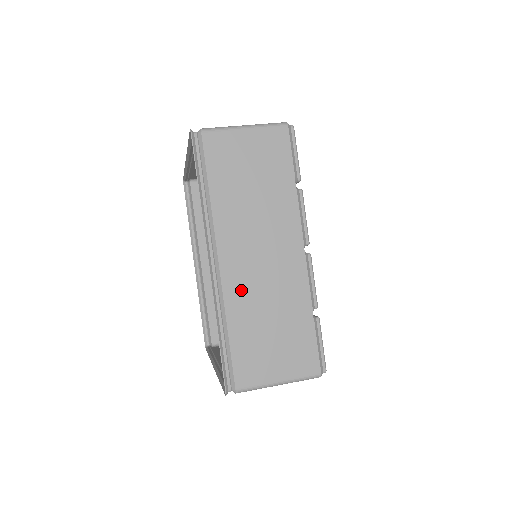
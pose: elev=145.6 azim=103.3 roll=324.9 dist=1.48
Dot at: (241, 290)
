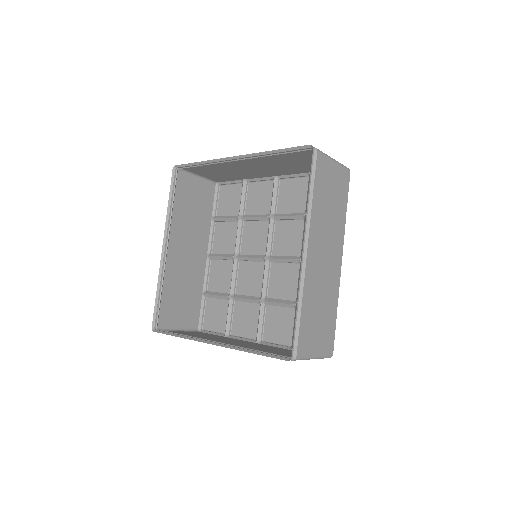
Dot at: (263, 160)
